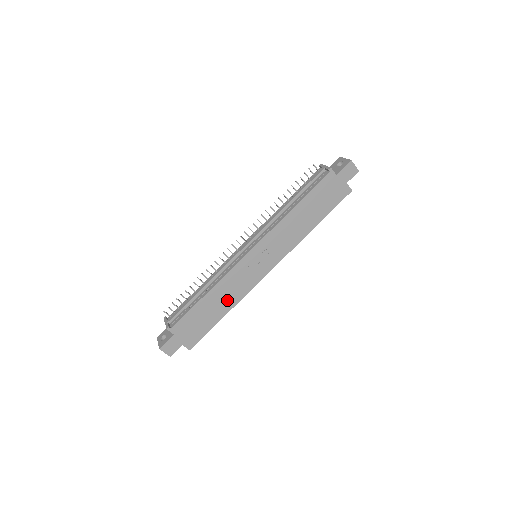
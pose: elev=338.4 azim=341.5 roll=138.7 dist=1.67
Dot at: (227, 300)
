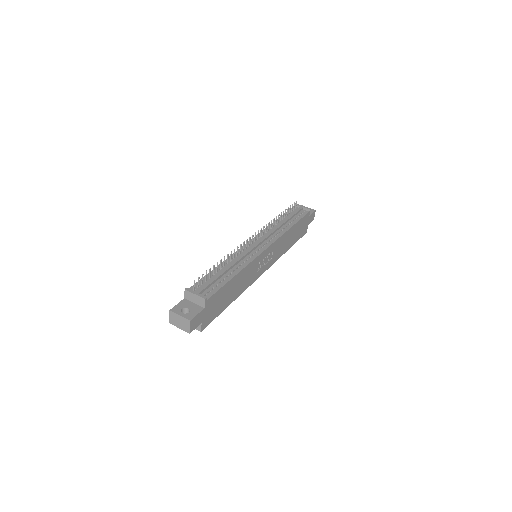
Dot at: (239, 288)
